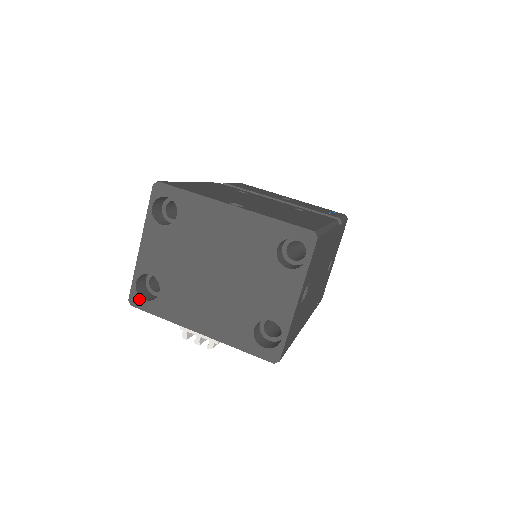
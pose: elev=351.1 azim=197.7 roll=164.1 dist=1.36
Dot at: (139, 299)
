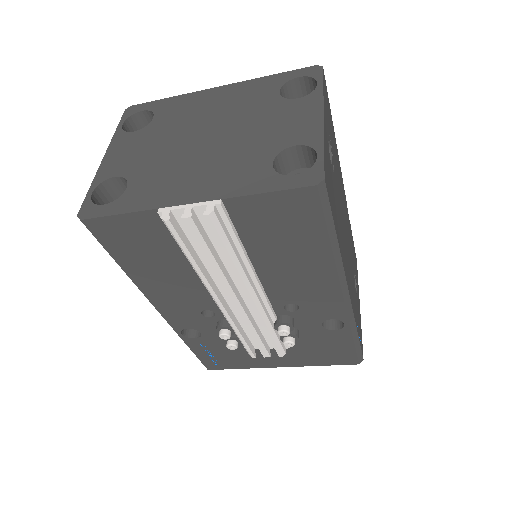
Dot at: (94, 207)
